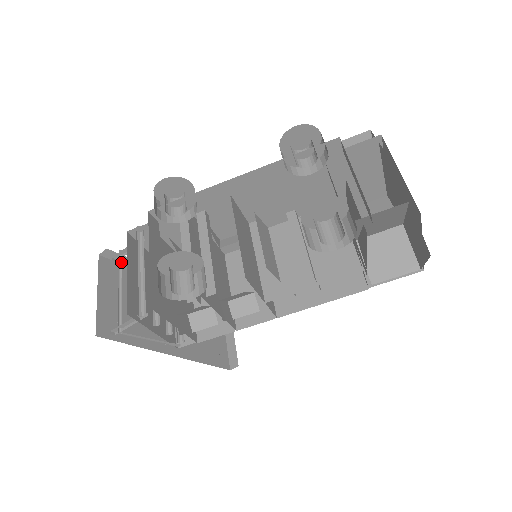
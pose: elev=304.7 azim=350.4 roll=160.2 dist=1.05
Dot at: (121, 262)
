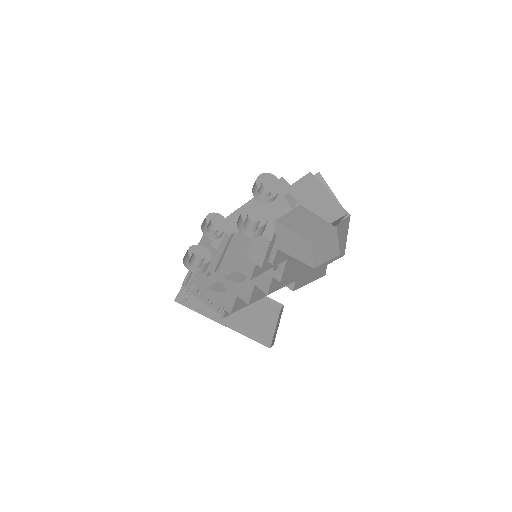
Dot at: occluded
